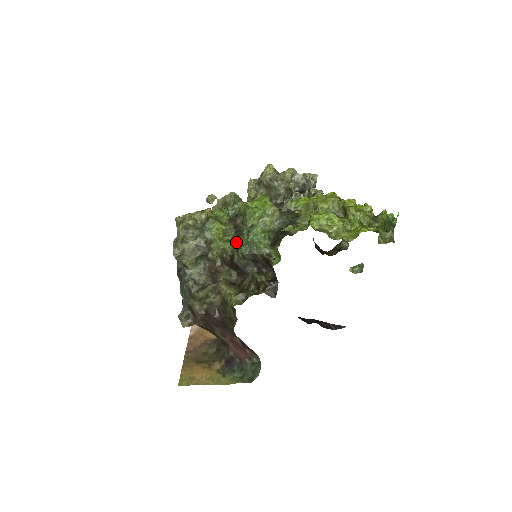
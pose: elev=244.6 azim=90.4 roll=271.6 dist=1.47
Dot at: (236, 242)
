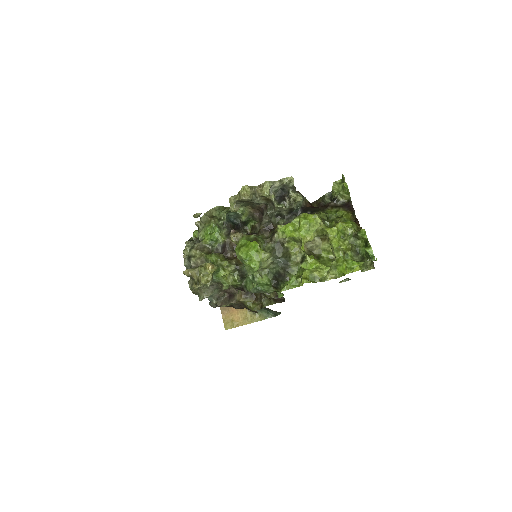
Dot at: (242, 279)
